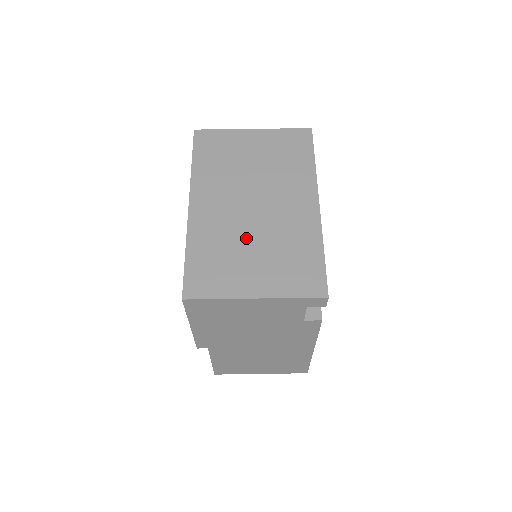
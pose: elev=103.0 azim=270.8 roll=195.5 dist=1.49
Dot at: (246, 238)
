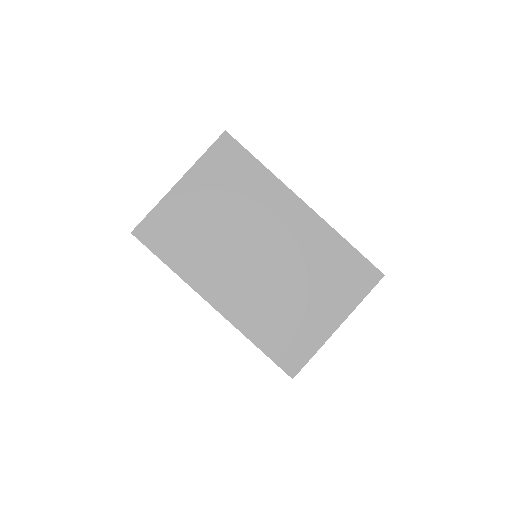
Dot at: (284, 289)
